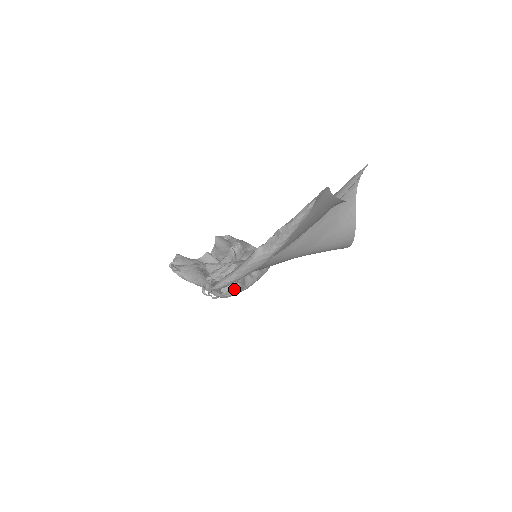
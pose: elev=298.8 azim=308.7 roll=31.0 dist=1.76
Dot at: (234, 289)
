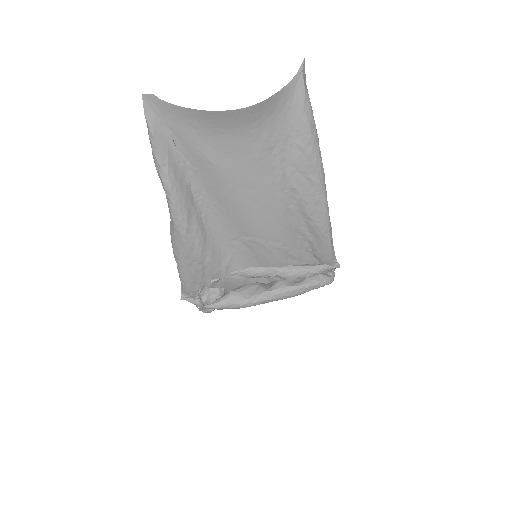
Dot at: (221, 298)
